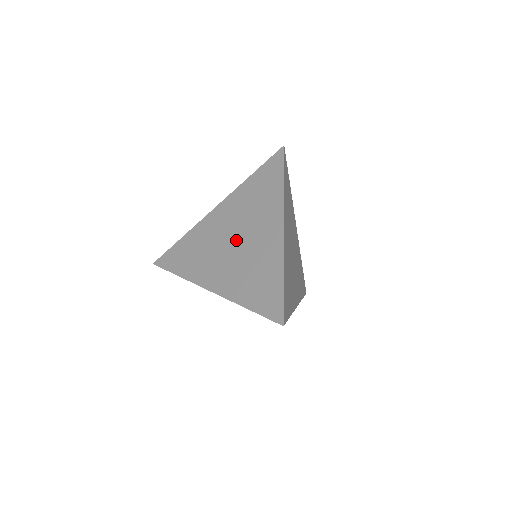
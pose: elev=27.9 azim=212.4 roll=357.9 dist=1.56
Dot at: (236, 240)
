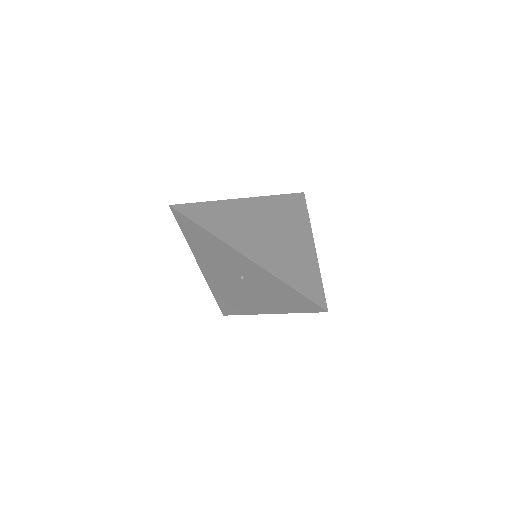
Dot at: (271, 232)
